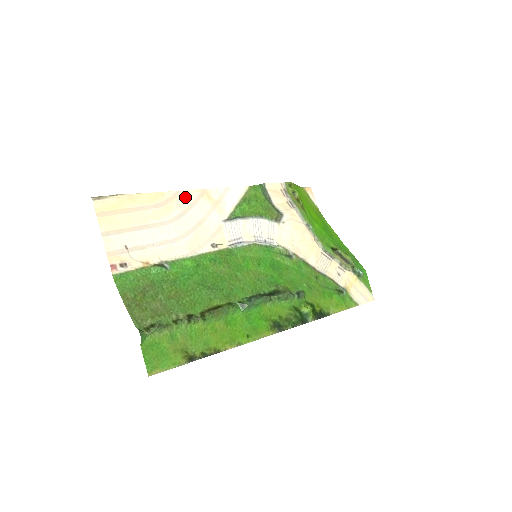
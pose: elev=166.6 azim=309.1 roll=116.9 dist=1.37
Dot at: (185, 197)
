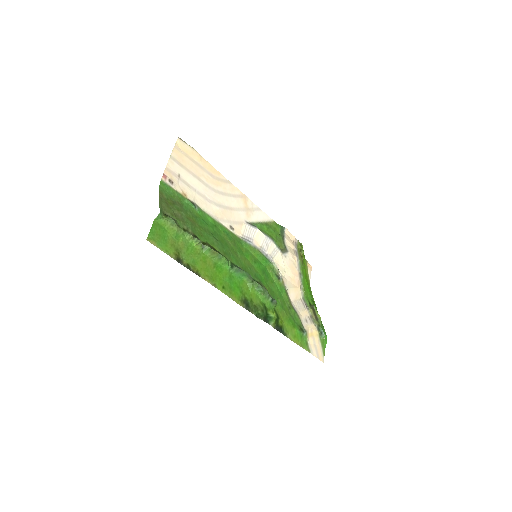
Dot at: (231, 188)
